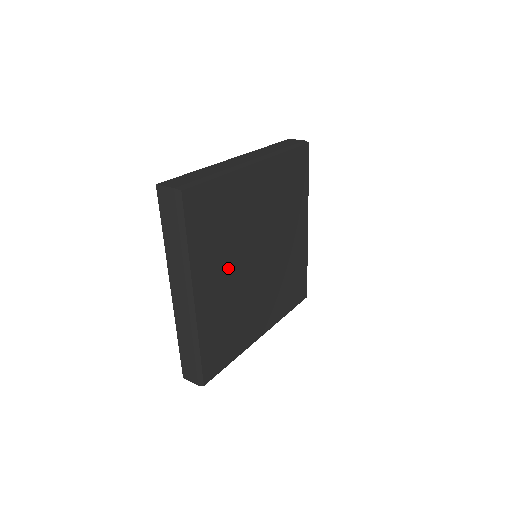
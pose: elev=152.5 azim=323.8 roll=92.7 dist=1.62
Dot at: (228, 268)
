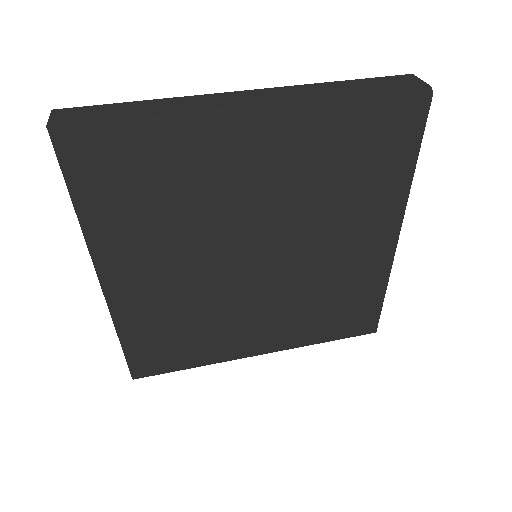
Dot at: (178, 262)
